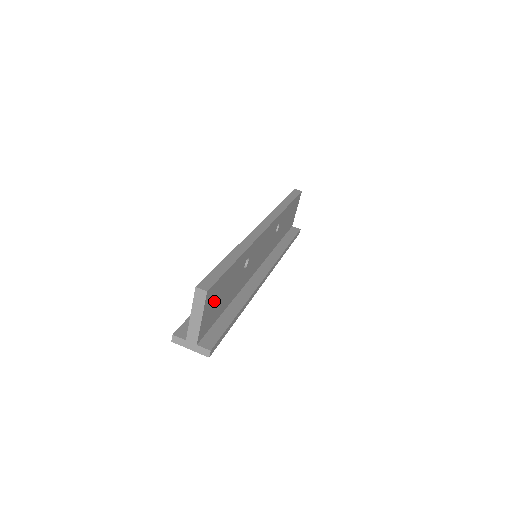
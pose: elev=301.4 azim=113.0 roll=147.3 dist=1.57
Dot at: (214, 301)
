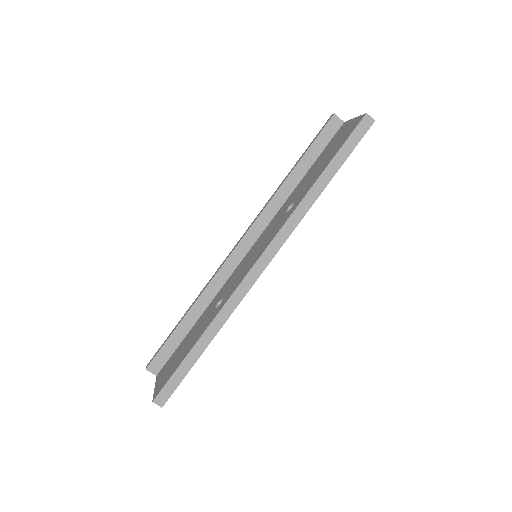
Dot at: occluded
